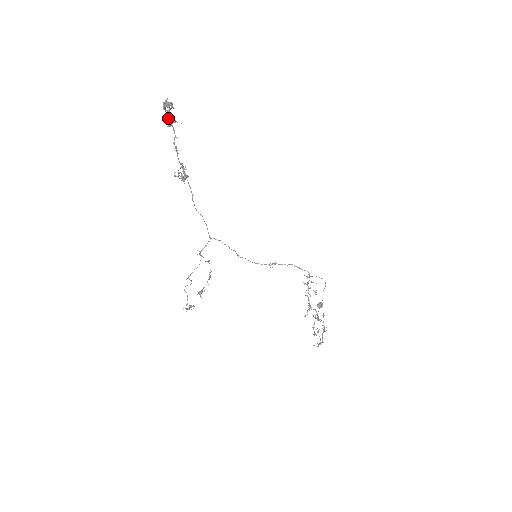
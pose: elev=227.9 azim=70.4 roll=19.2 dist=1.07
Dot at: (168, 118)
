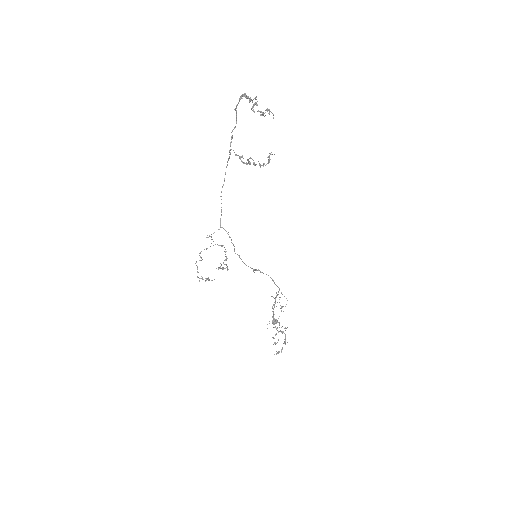
Dot at: (267, 109)
